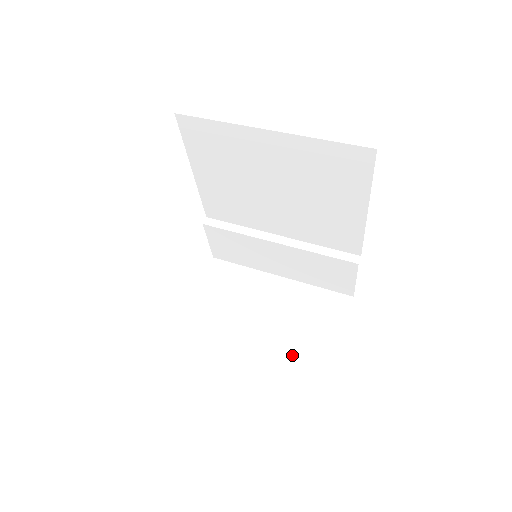
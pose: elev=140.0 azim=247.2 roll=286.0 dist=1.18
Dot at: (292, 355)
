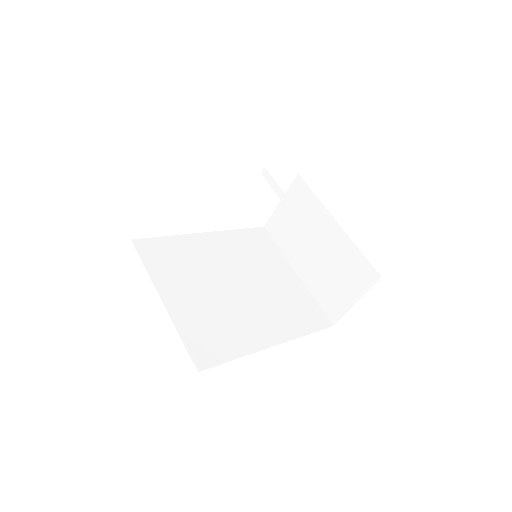
Dot at: (320, 294)
